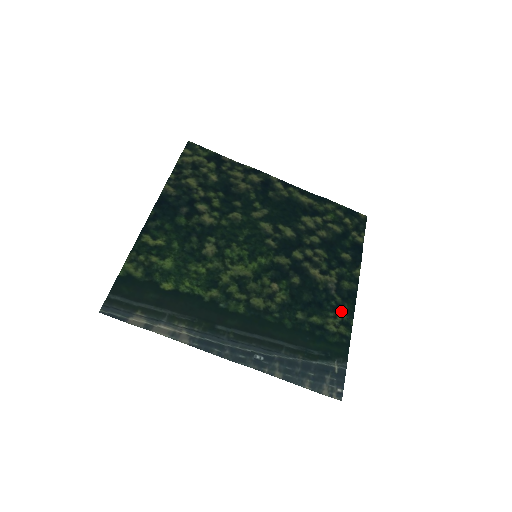
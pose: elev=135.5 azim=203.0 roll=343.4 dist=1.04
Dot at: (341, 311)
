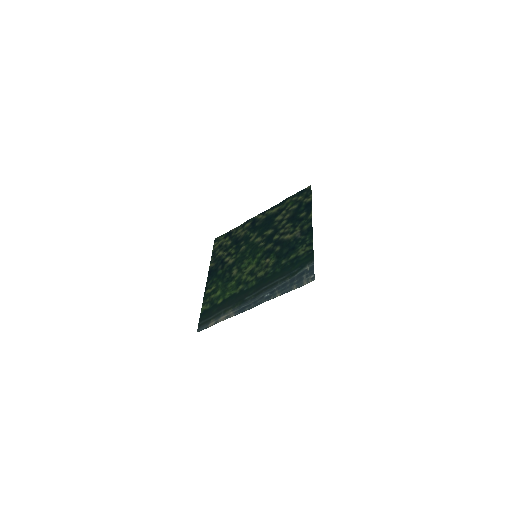
Dot at: (305, 241)
